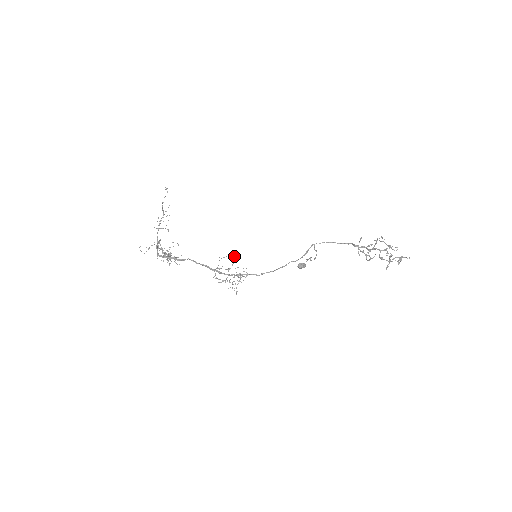
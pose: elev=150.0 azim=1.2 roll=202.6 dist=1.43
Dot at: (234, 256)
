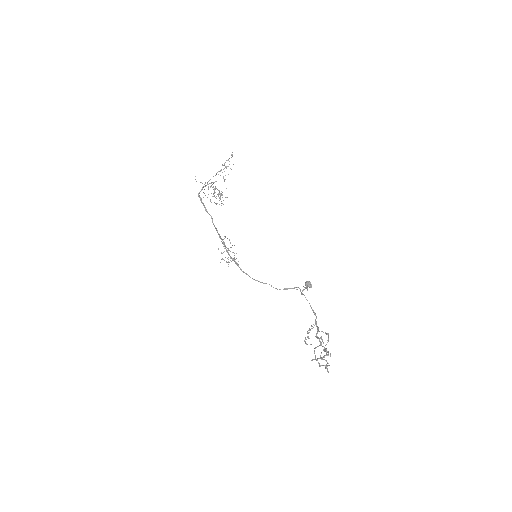
Dot at: occluded
